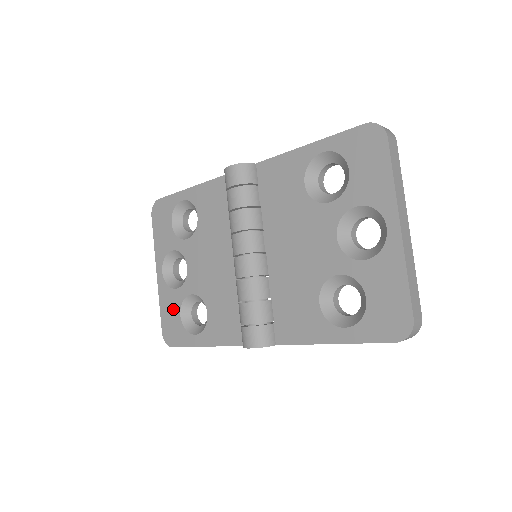
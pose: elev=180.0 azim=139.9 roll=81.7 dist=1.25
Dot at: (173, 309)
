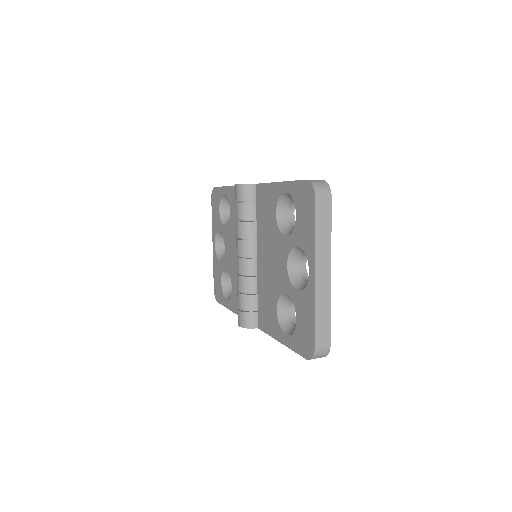
Dot at: (218, 275)
